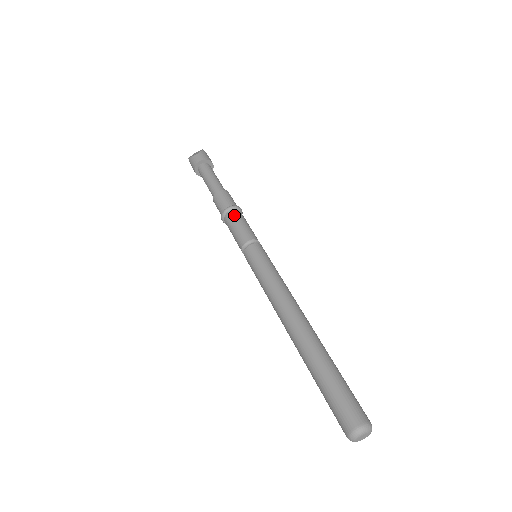
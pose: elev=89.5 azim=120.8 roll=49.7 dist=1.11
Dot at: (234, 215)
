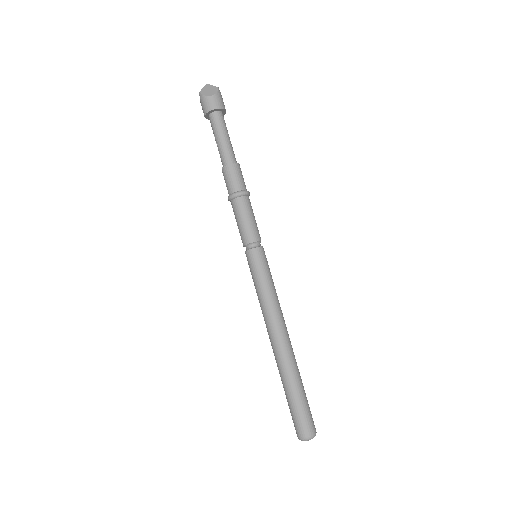
Dot at: (244, 204)
